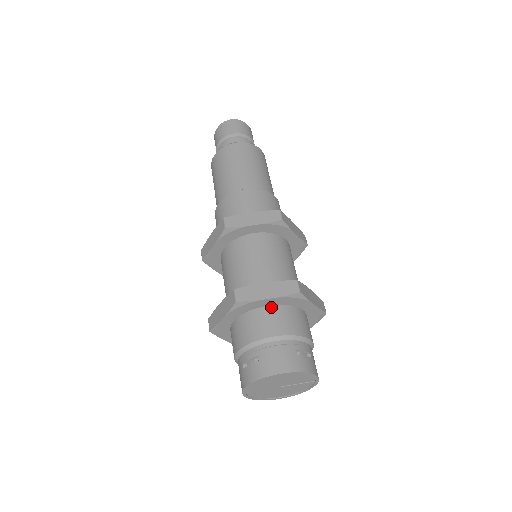
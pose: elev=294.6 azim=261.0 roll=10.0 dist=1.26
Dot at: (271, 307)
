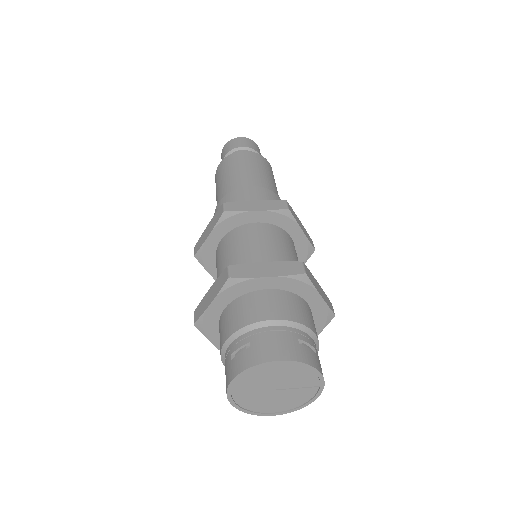
Dot at: (270, 291)
